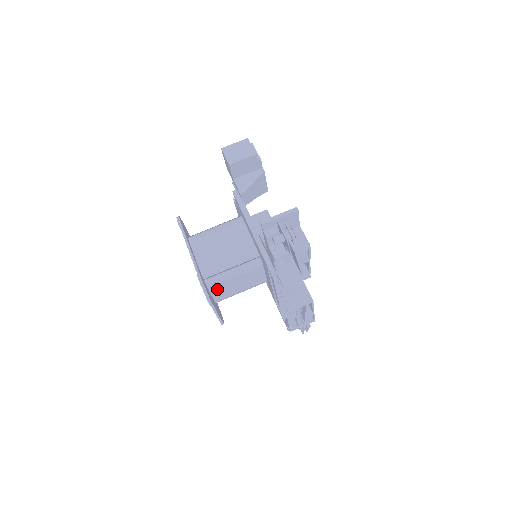
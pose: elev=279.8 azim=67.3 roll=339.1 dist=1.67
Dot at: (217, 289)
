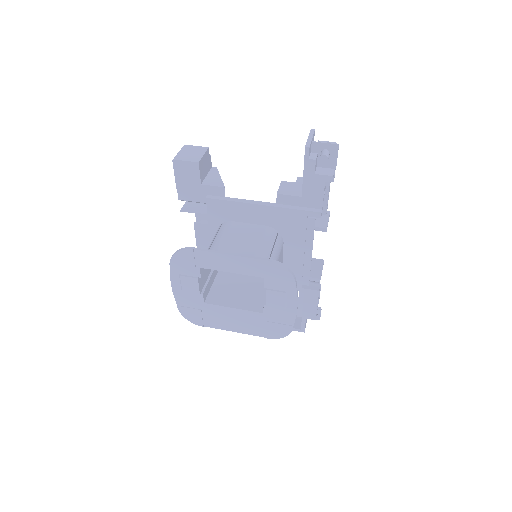
Dot at: occluded
